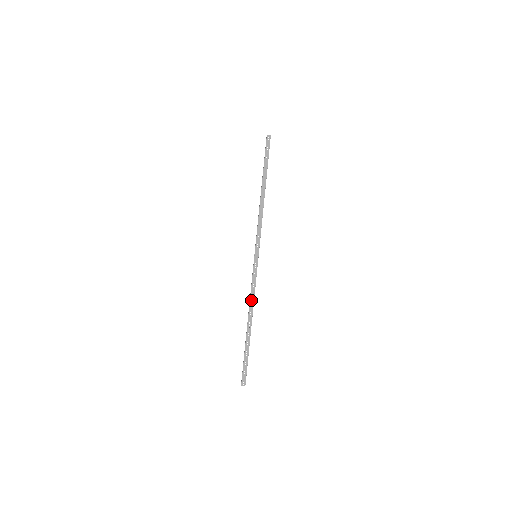
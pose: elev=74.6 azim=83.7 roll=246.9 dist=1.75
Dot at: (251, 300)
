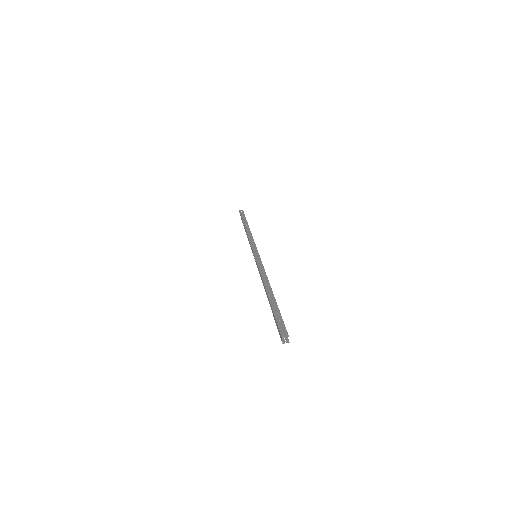
Dot at: (263, 276)
